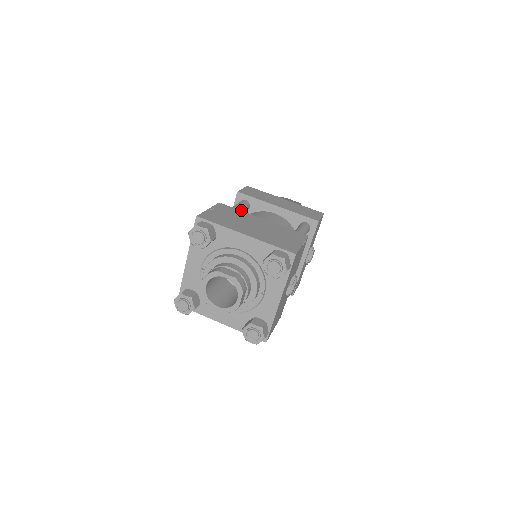
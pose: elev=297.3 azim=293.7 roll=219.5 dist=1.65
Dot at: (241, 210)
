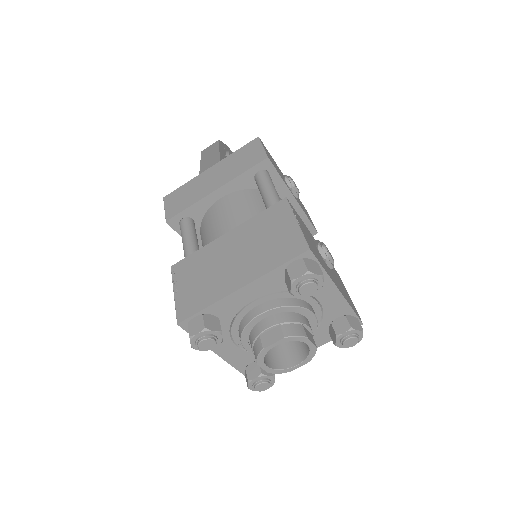
Dot at: (193, 239)
